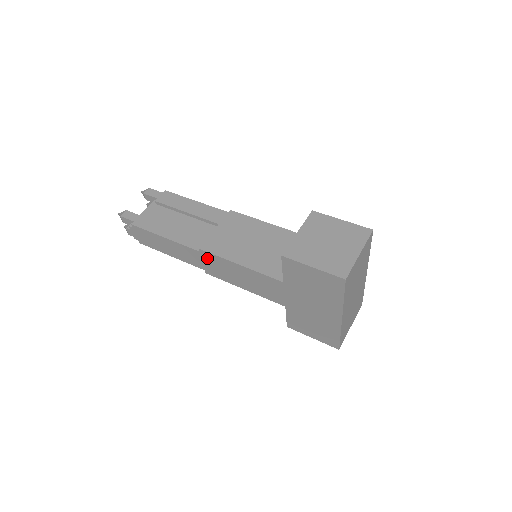
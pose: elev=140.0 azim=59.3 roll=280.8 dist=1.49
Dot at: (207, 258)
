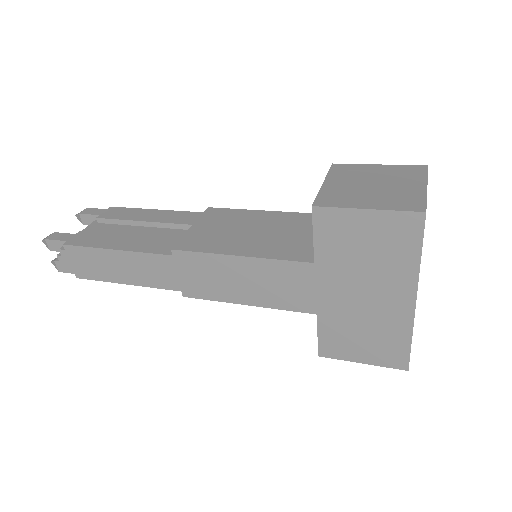
Dot at: (185, 264)
